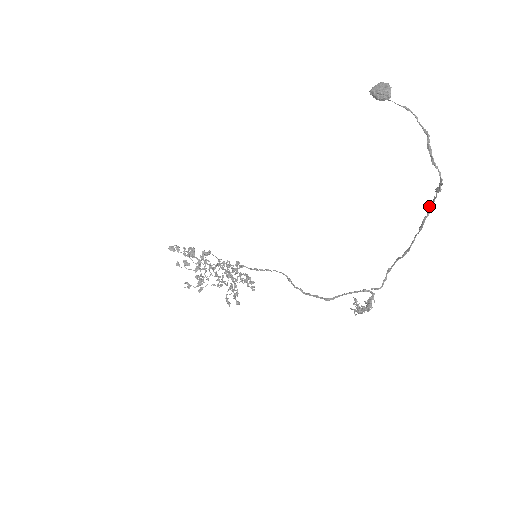
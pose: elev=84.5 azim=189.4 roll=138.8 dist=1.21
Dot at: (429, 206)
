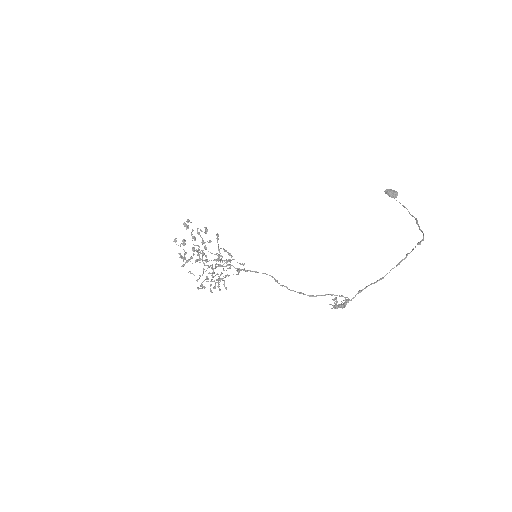
Dot at: (407, 254)
